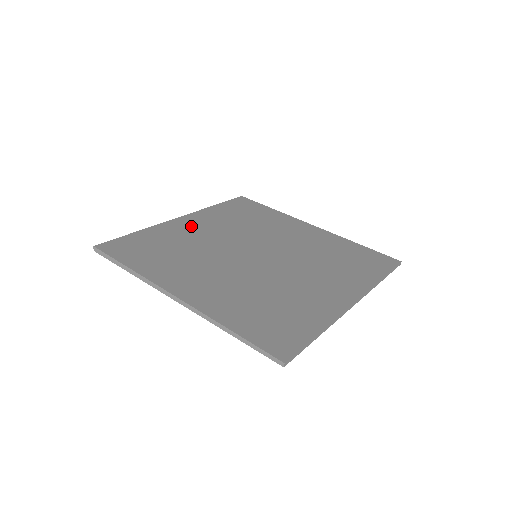
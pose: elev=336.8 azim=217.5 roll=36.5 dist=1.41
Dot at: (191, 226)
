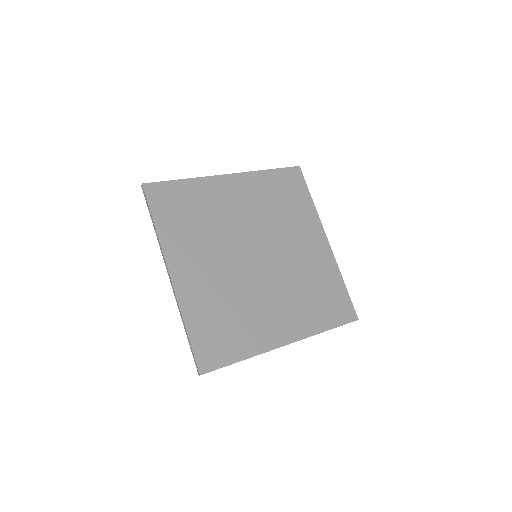
Dot at: (230, 192)
